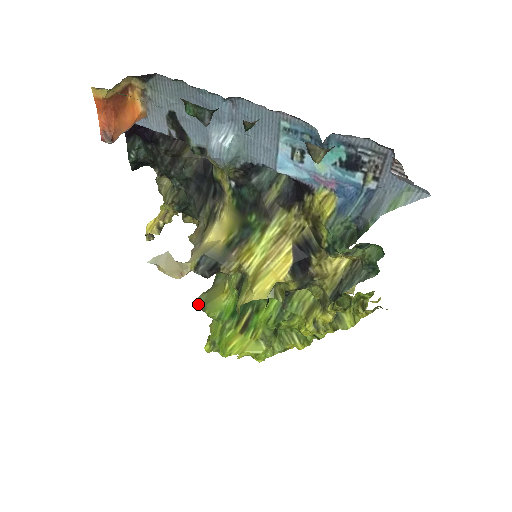
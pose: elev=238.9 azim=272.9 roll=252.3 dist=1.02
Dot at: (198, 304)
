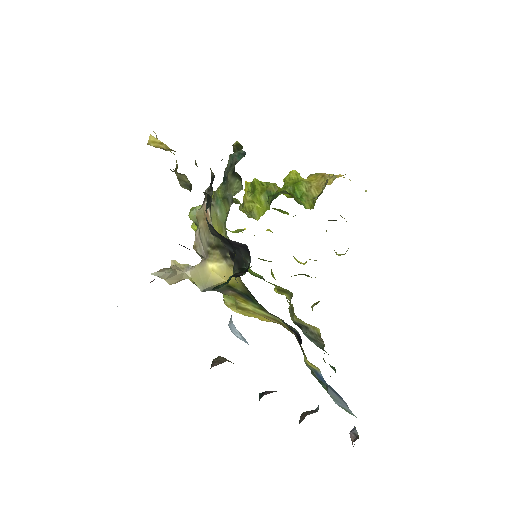
Dot at: (193, 220)
